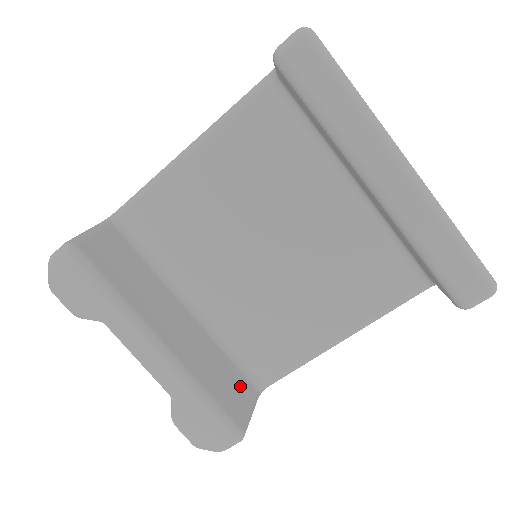
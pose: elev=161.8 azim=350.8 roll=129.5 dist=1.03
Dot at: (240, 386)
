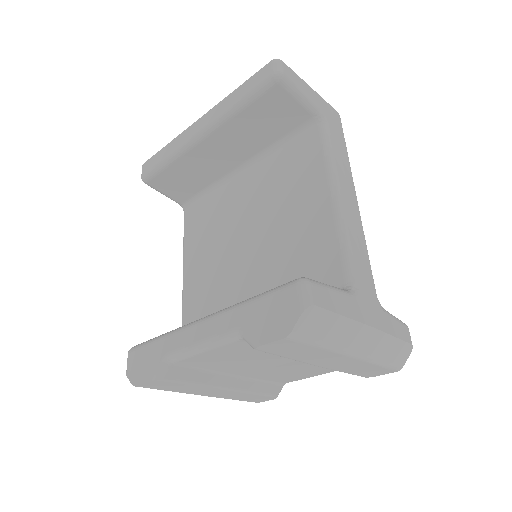
Dot at: occluded
